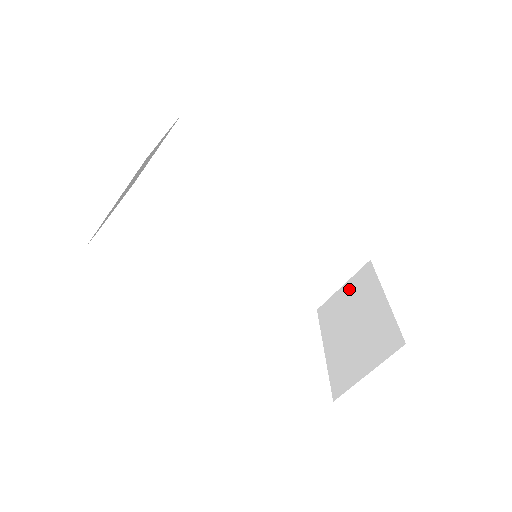
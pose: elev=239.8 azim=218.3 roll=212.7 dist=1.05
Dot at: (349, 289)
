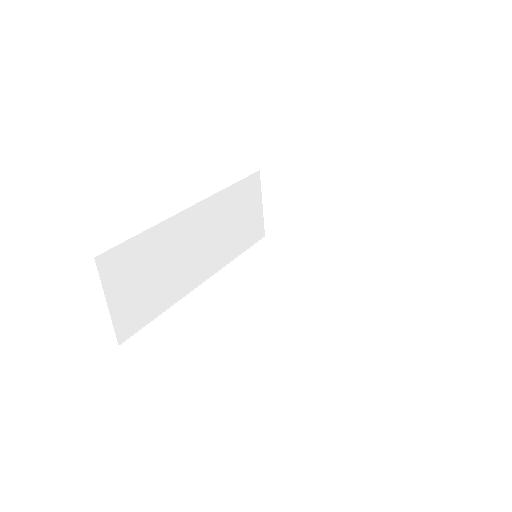
Dot at: (273, 201)
